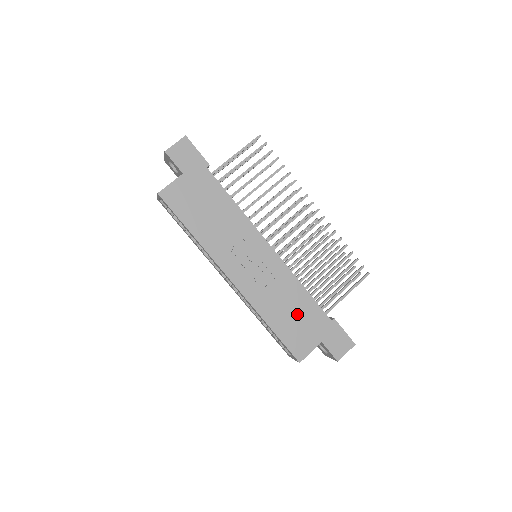
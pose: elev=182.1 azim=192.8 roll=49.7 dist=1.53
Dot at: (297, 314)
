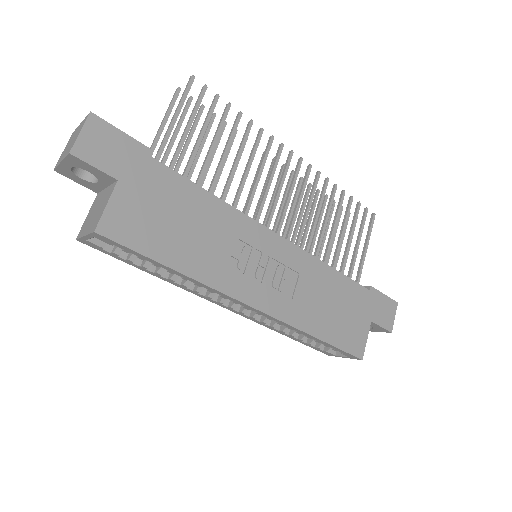
Dot at: (338, 305)
